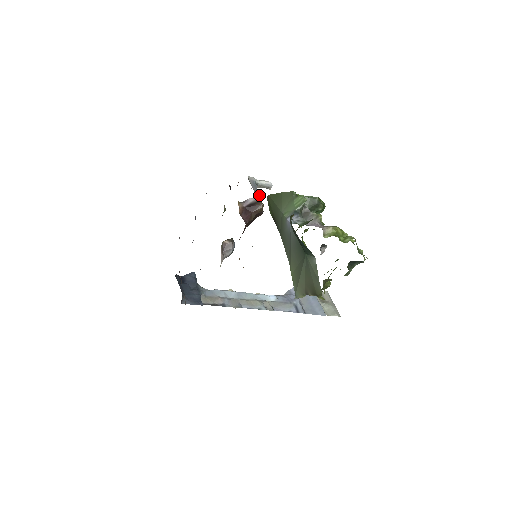
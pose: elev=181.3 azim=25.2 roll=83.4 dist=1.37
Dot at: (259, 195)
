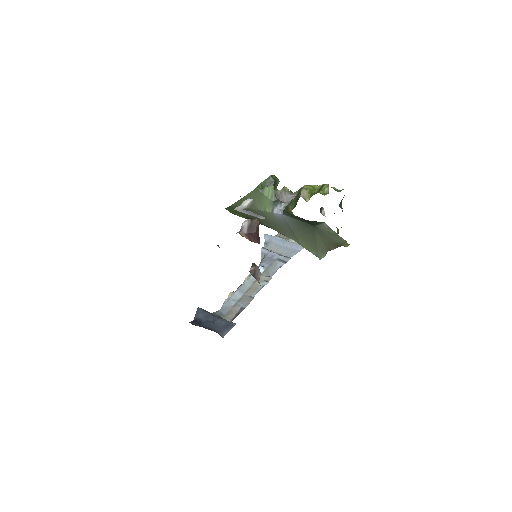
Dot at: (264, 217)
